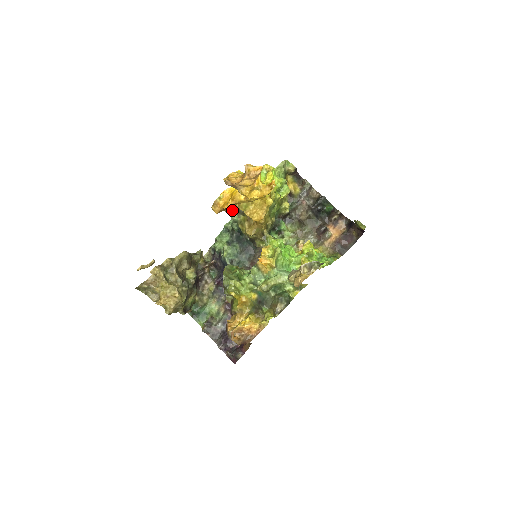
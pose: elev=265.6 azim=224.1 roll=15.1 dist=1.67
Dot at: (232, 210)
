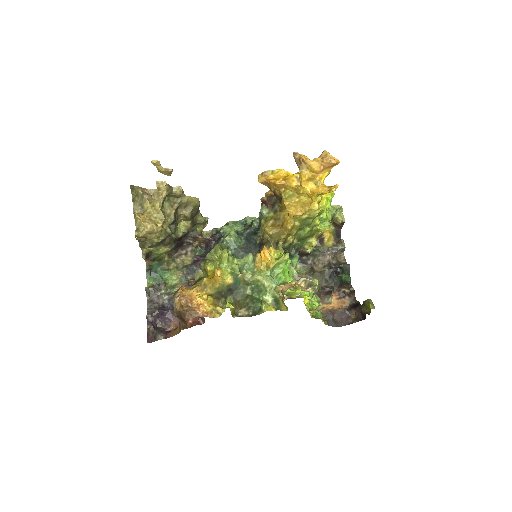
Dot at: (268, 202)
